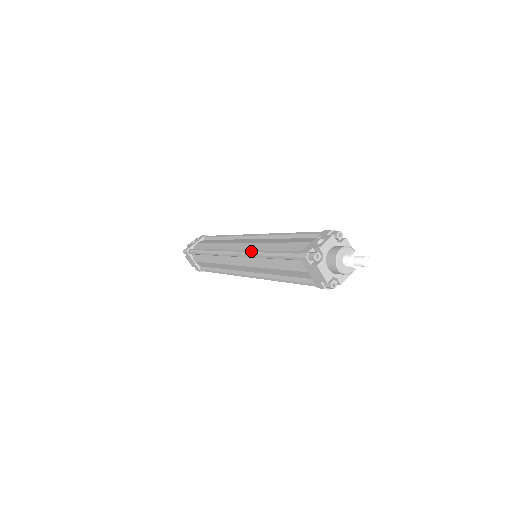
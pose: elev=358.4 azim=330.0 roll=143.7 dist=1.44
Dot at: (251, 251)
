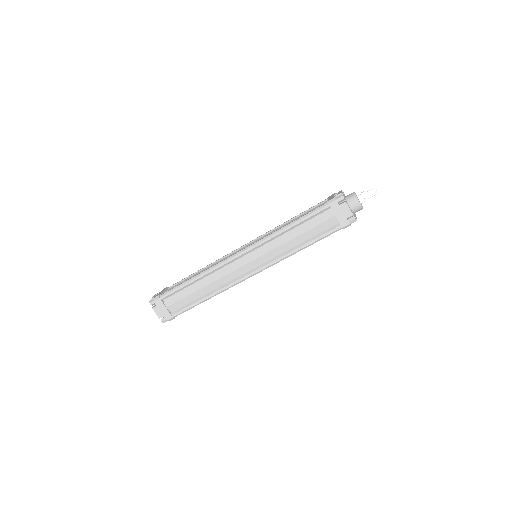
Dot at: (266, 236)
